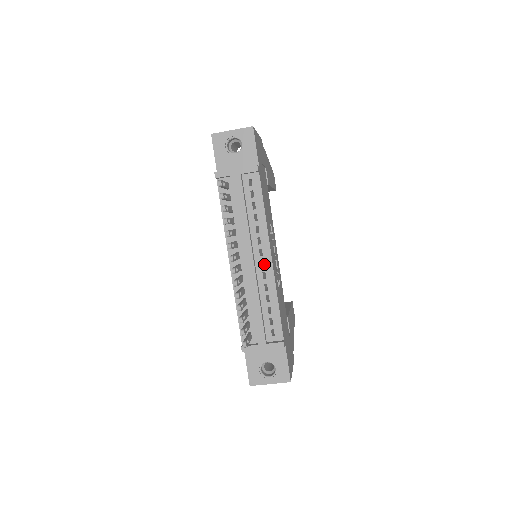
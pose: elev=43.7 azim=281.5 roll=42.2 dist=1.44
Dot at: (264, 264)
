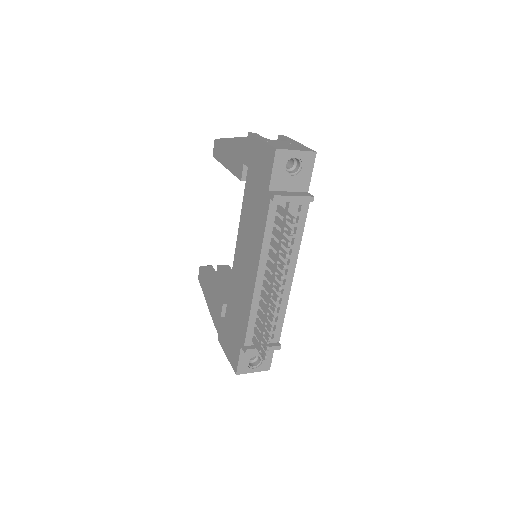
Dot at: (285, 282)
